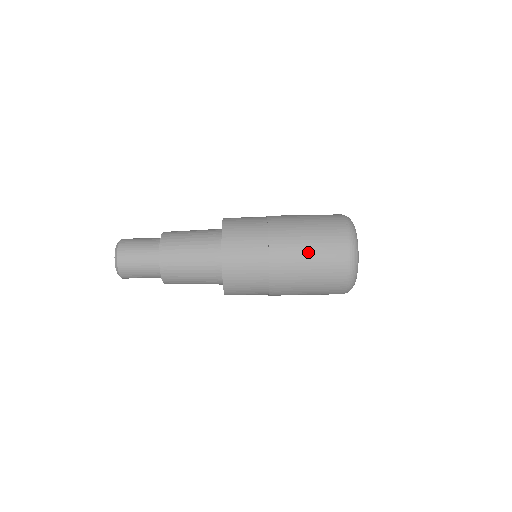
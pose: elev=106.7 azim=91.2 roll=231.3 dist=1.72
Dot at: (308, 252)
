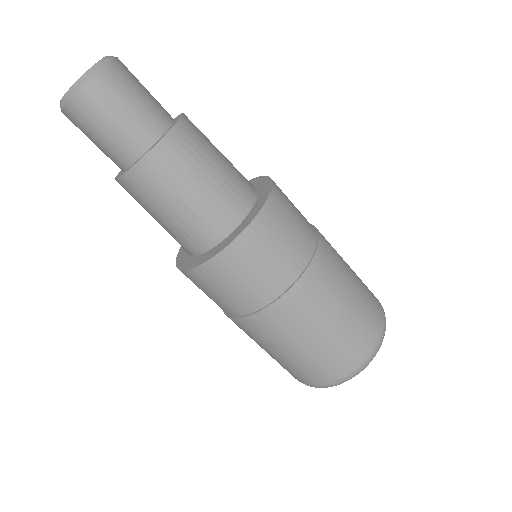
Dot at: (266, 351)
